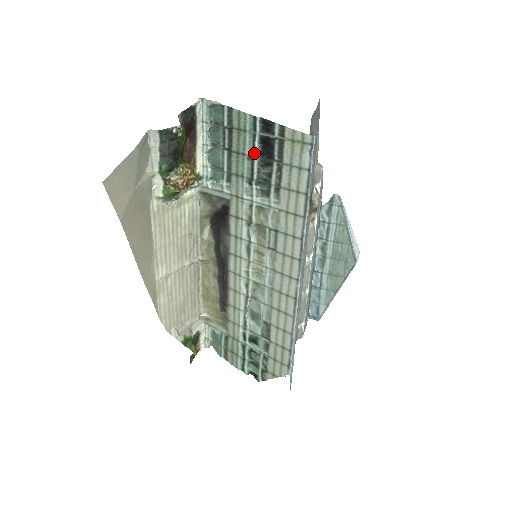
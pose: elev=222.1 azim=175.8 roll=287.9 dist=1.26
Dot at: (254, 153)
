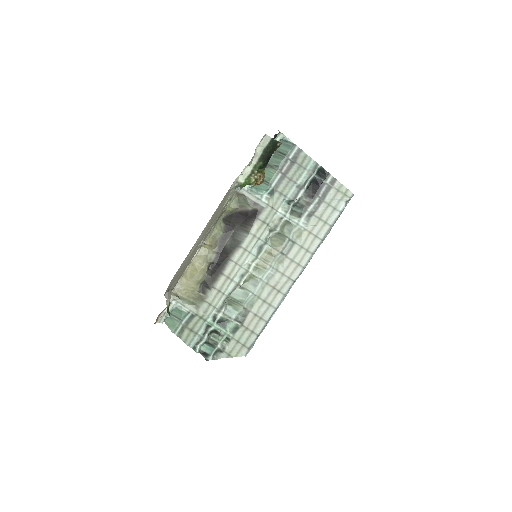
Dot at: (304, 185)
